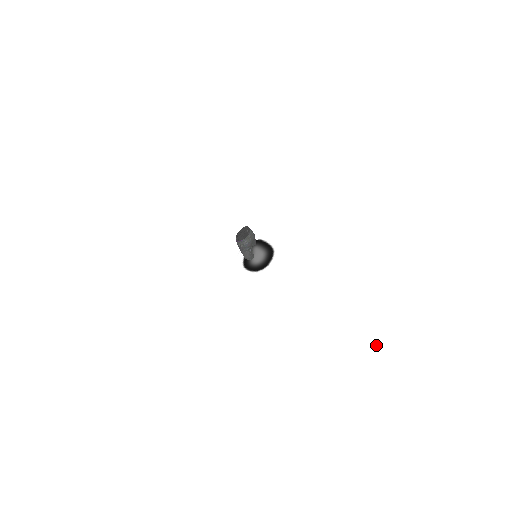
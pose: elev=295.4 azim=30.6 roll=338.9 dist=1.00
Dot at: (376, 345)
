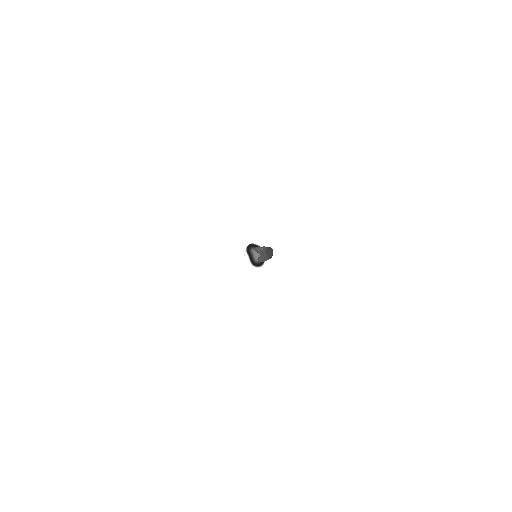
Dot at: (325, 288)
